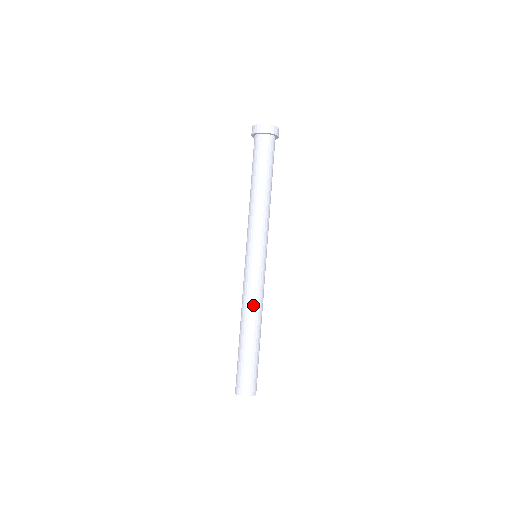
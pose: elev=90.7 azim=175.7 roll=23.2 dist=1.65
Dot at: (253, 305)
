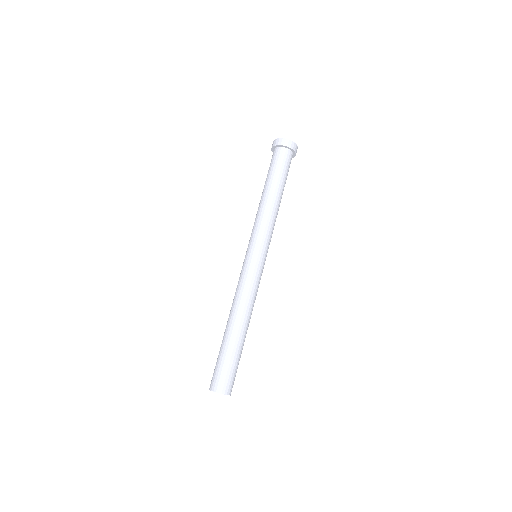
Dot at: (250, 302)
